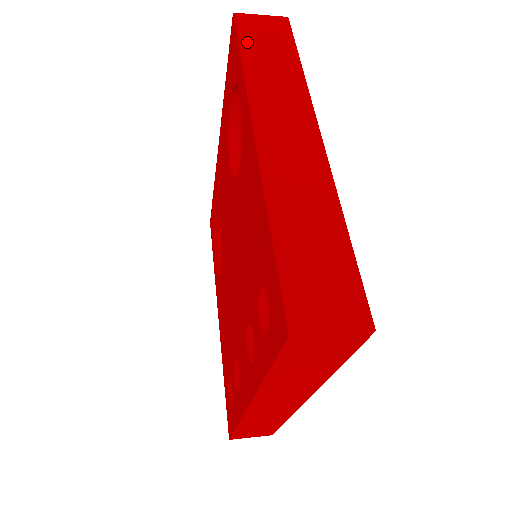
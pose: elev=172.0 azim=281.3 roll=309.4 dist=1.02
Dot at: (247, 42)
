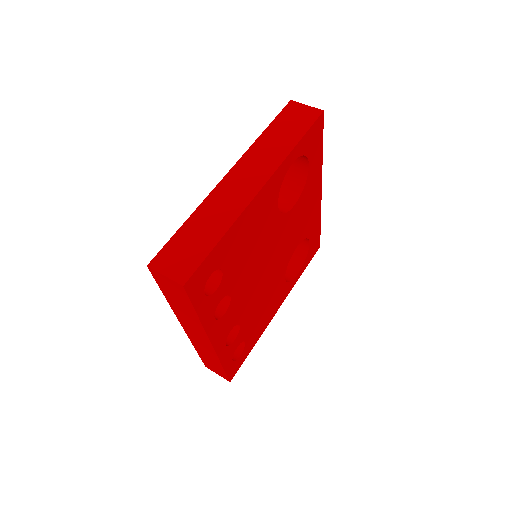
Dot at: (279, 120)
